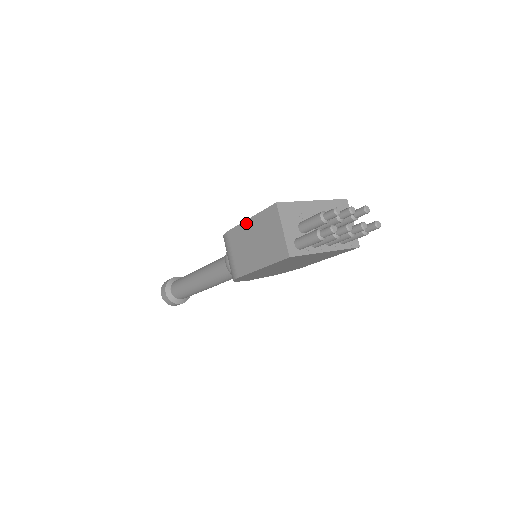
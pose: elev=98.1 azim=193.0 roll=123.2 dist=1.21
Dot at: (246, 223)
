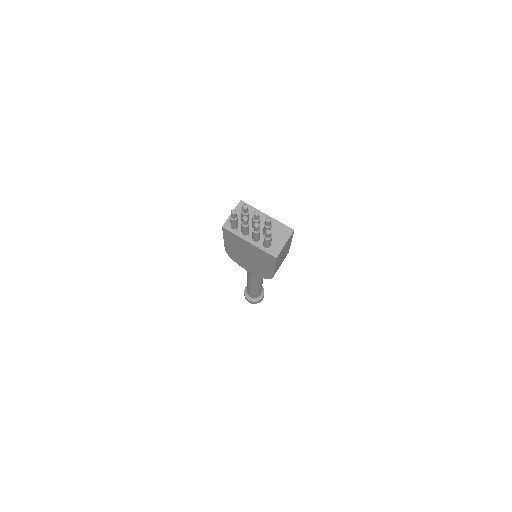
Dot at: occluded
